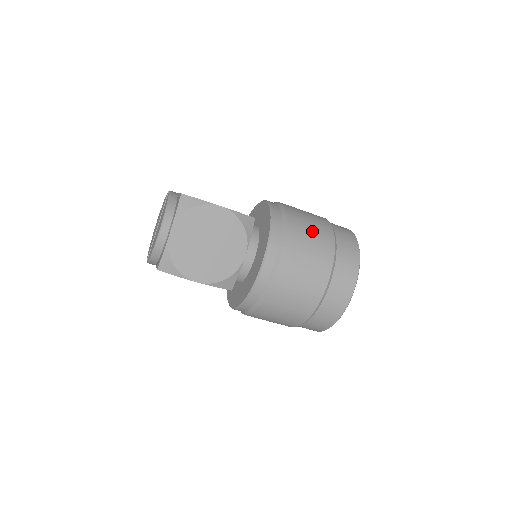
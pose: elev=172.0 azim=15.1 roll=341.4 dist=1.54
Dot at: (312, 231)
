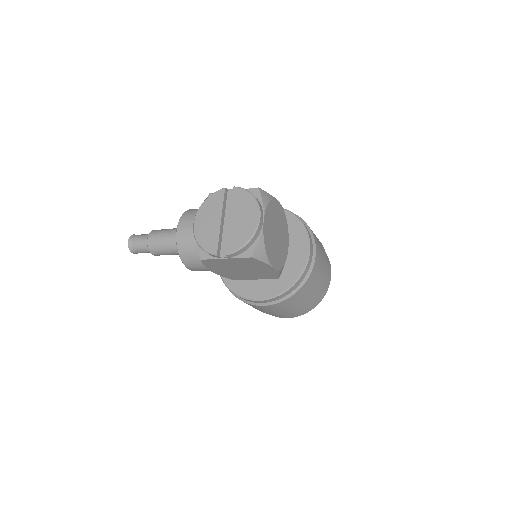
Dot at: occluded
